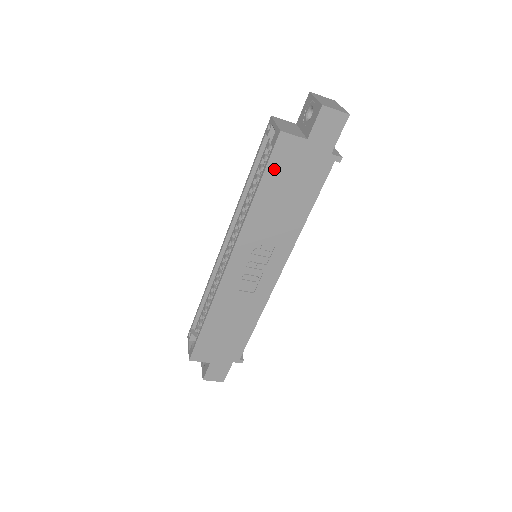
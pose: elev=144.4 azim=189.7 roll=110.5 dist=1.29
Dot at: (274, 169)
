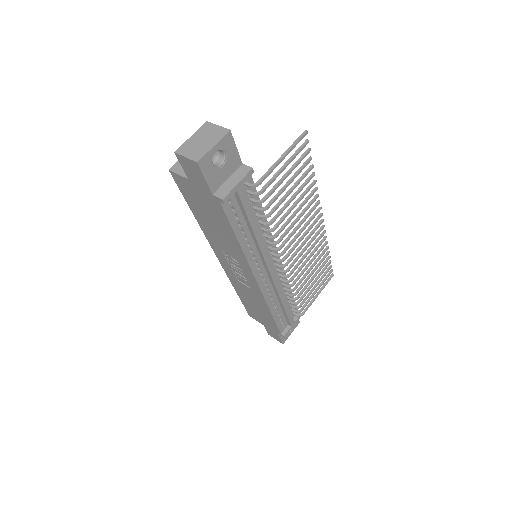
Dot at: (189, 198)
